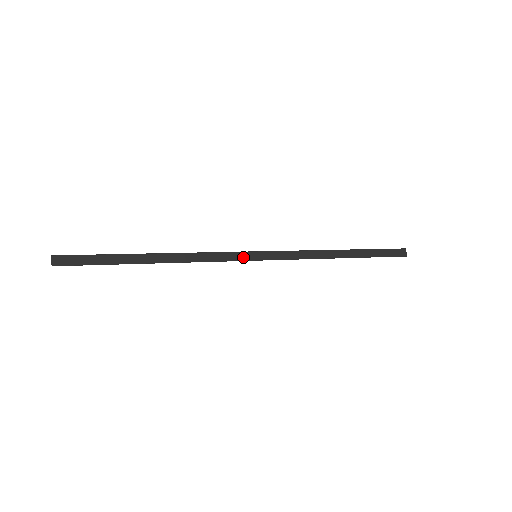
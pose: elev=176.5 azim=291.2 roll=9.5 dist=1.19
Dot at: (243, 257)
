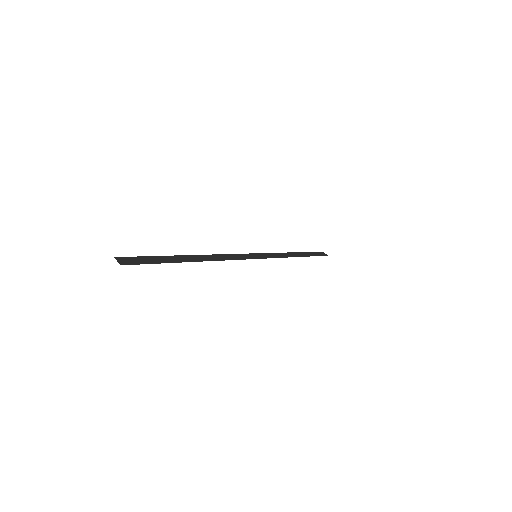
Dot at: (249, 257)
